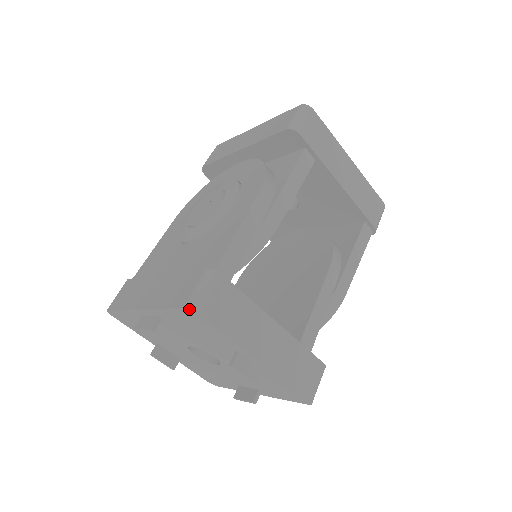
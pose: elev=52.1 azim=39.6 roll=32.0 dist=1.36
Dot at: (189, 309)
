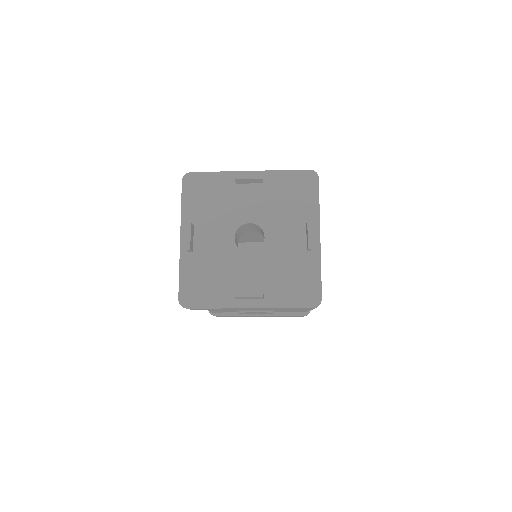
Dot at: occluded
